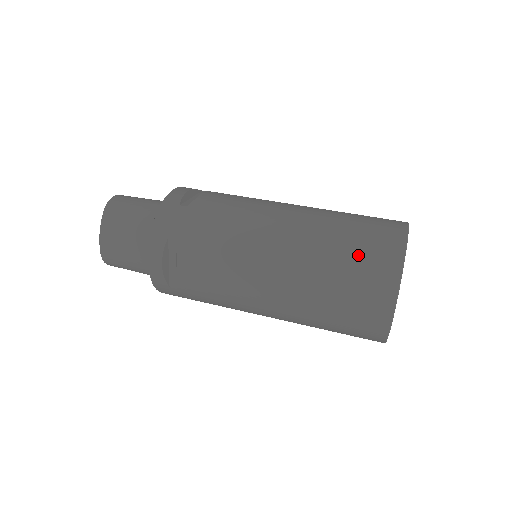
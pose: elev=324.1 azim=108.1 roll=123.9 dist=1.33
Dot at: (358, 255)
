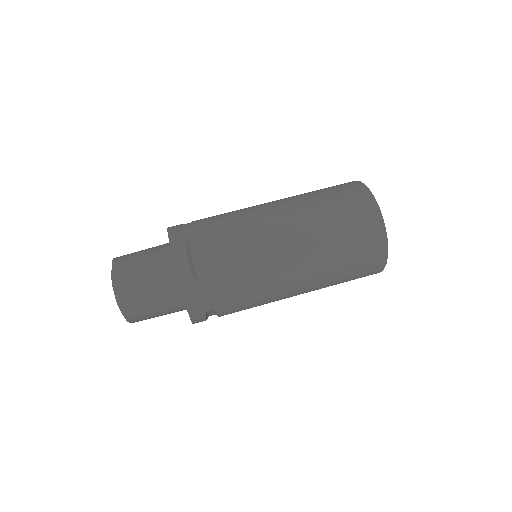
Dot at: (357, 260)
